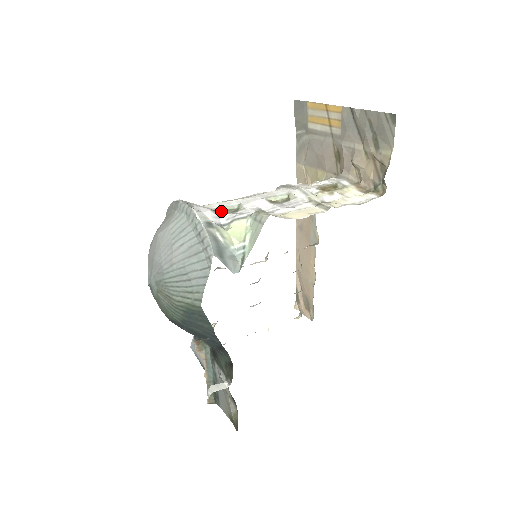
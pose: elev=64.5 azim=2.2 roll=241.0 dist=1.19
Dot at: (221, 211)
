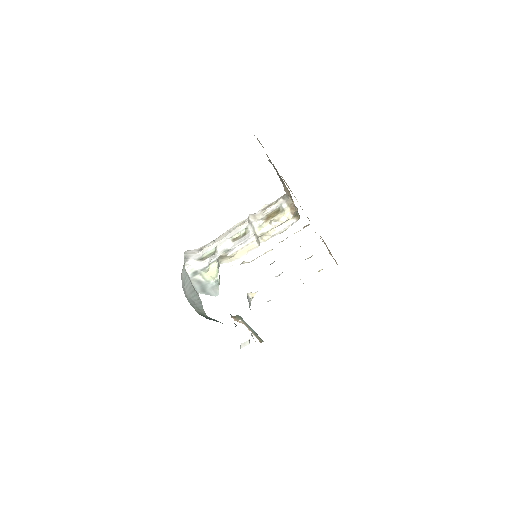
Dot at: (205, 257)
